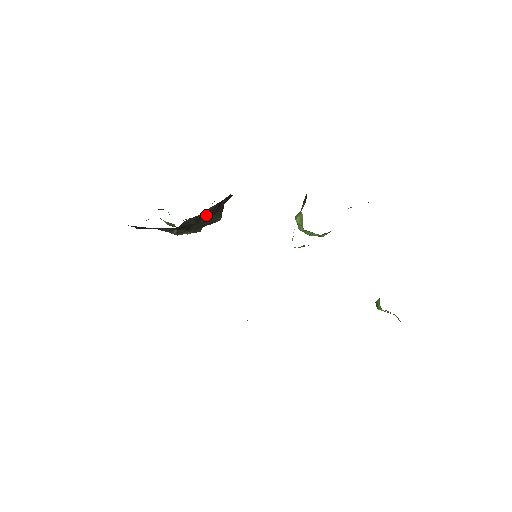
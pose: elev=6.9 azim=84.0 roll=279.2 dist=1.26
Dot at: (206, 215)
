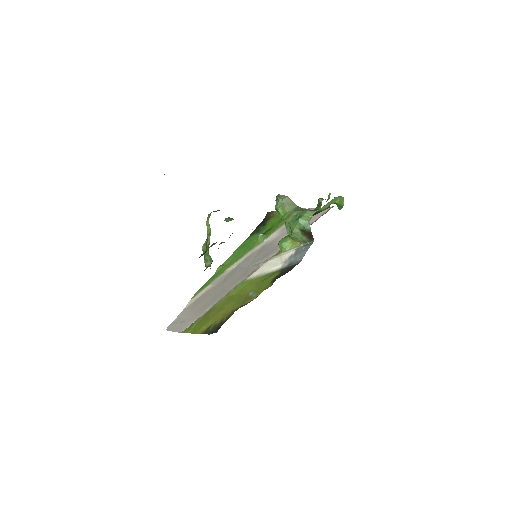
Dot at: occluded
